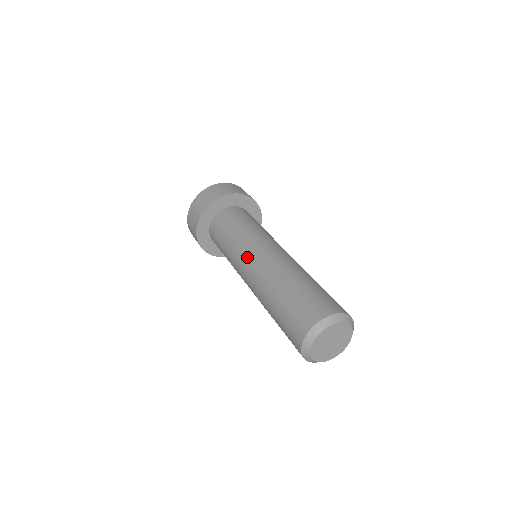
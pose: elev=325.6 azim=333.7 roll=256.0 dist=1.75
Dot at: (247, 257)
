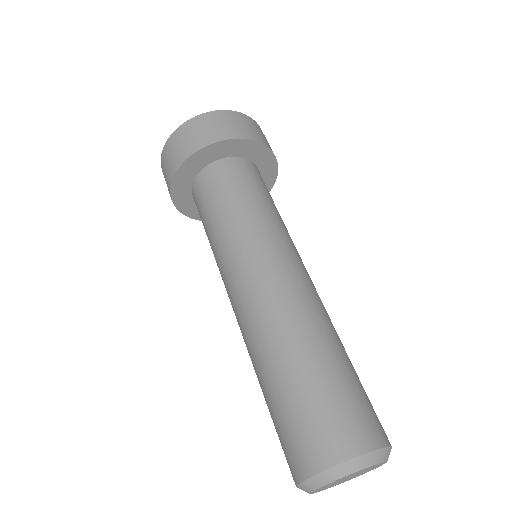
Dot at: (233, 279)
